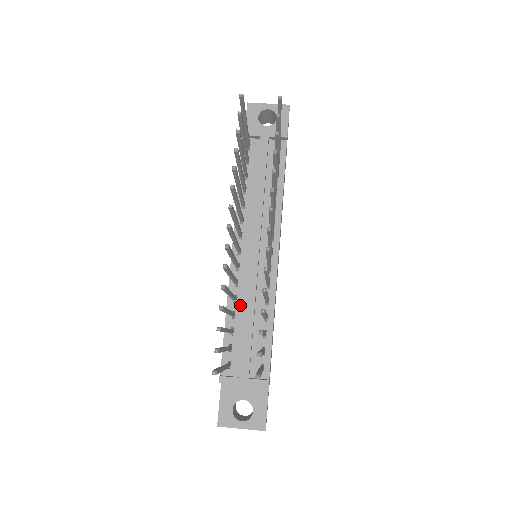
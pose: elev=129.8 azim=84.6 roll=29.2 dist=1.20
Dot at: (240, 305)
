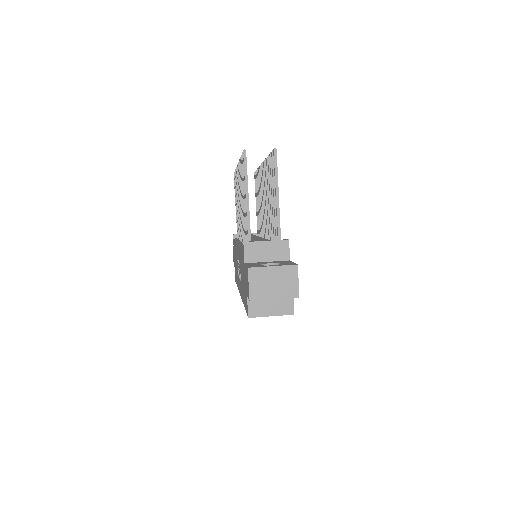
Dot at: occluded
